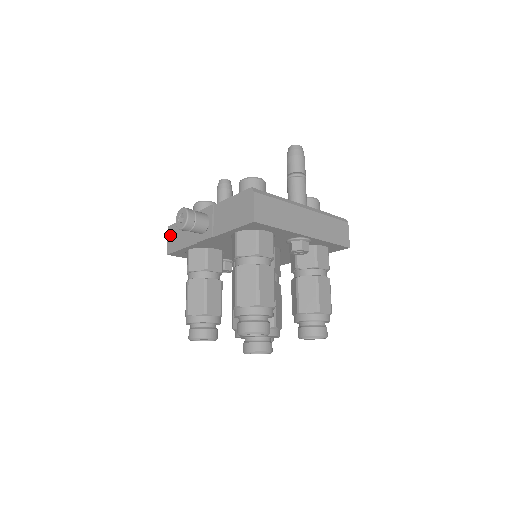
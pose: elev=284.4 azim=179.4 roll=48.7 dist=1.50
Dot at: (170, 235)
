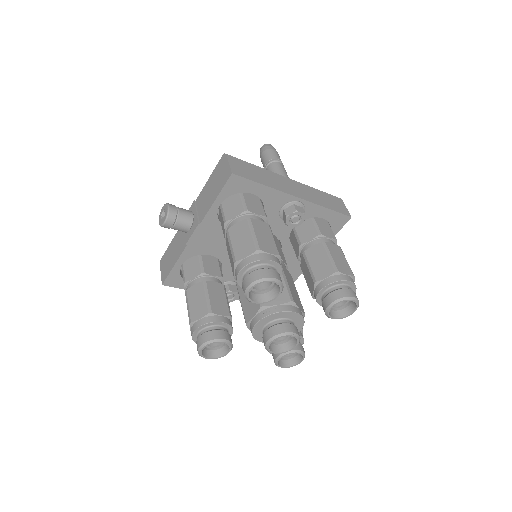
Dot at: (162, 266)
